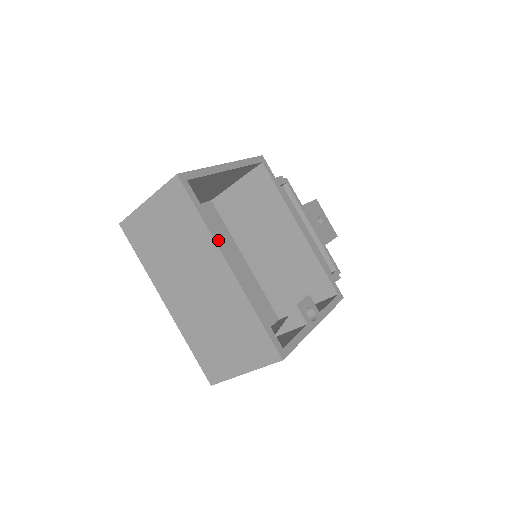
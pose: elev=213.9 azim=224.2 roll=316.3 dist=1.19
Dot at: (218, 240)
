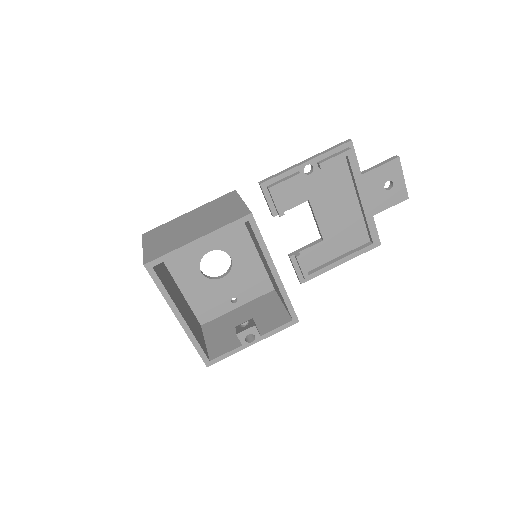
Dot at: (172, 304)
